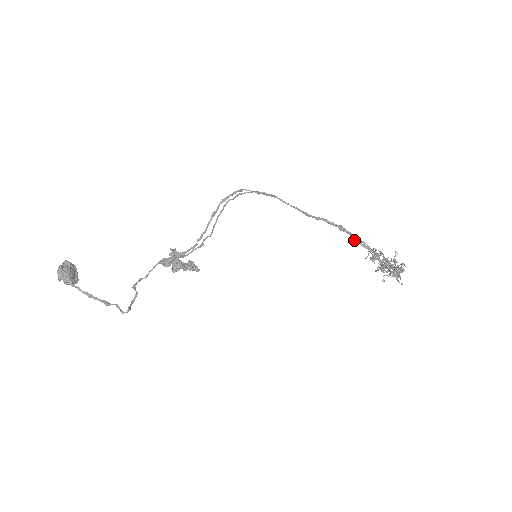
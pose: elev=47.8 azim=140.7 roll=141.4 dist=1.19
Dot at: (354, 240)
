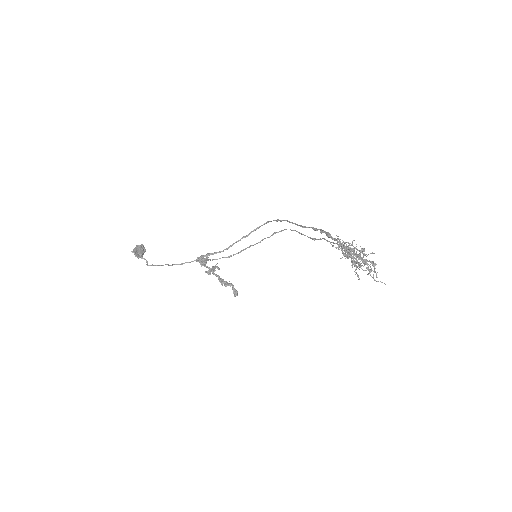
Dot at: (327, 236)
